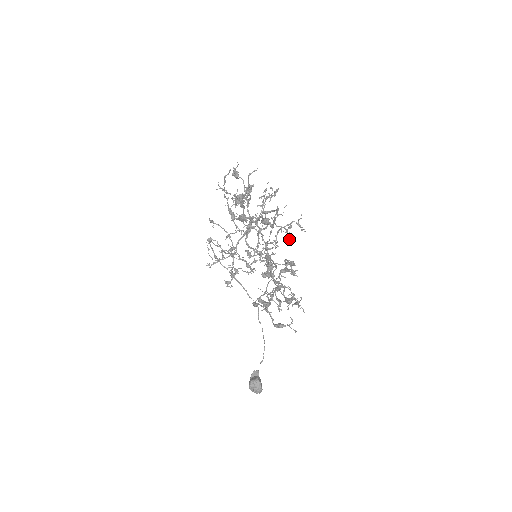
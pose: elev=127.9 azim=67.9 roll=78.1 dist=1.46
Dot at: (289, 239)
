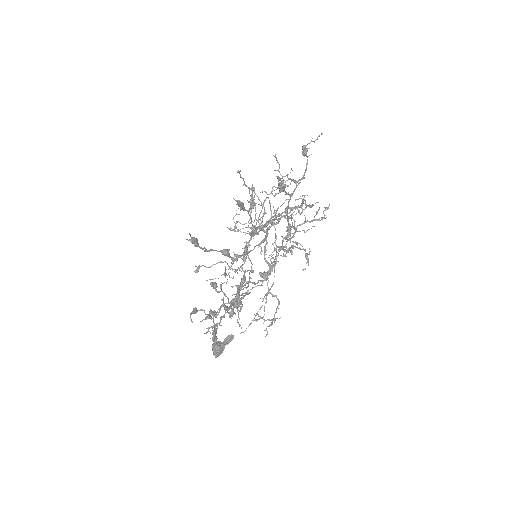
Dot at: occluded
